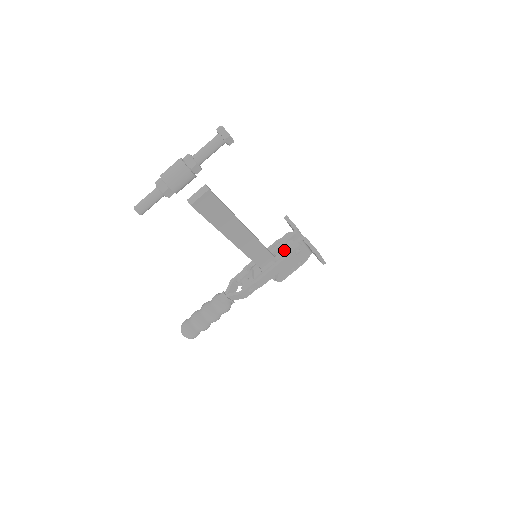
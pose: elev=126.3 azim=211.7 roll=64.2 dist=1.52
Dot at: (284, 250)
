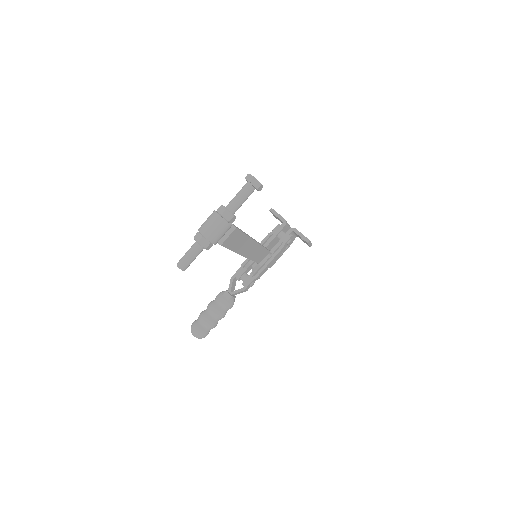
Dot at: (277, 243)
